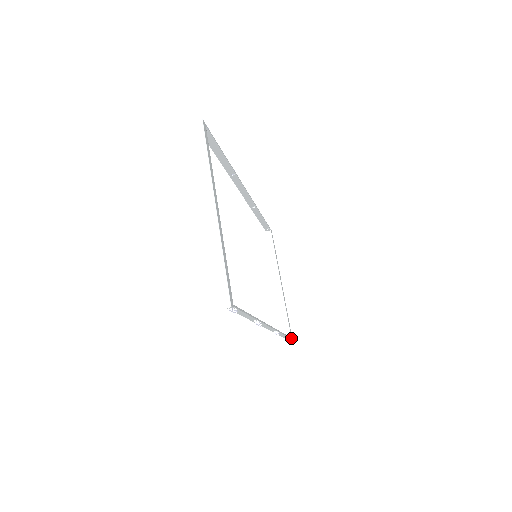
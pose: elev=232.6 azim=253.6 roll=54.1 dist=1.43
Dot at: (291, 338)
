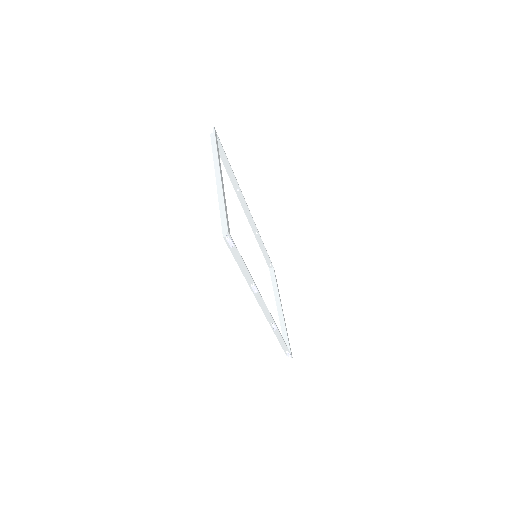
Dot at: (291, 354)
